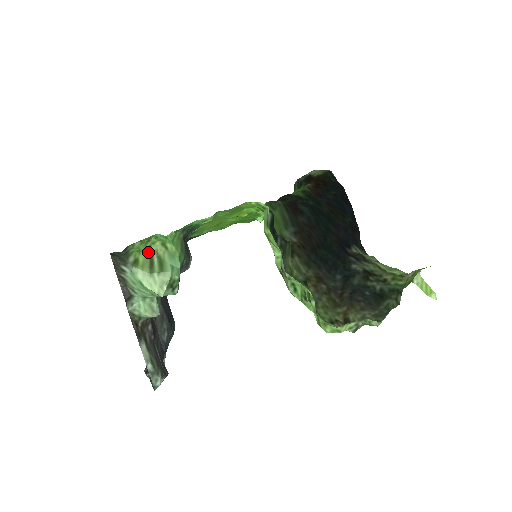
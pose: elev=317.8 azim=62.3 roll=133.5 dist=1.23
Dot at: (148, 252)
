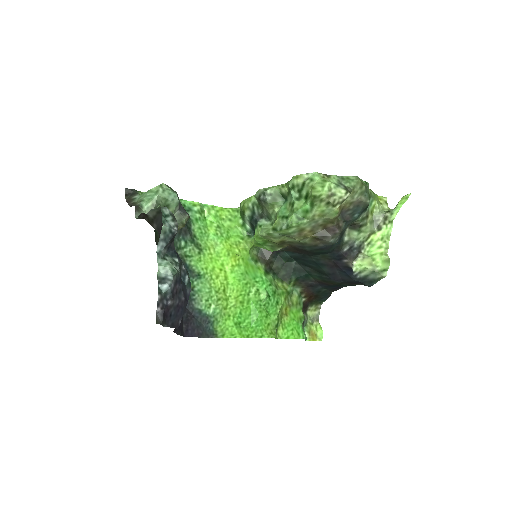
Dot at: occluded
